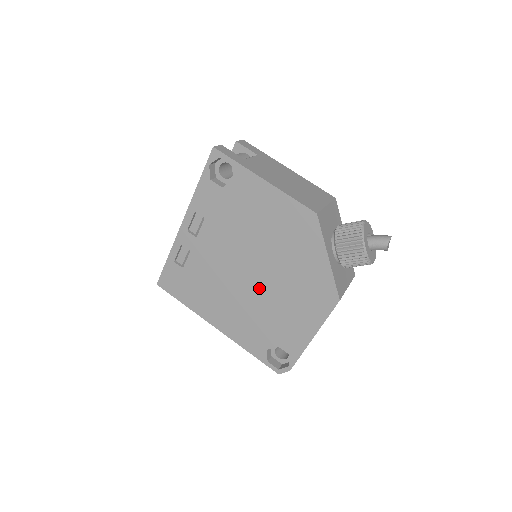
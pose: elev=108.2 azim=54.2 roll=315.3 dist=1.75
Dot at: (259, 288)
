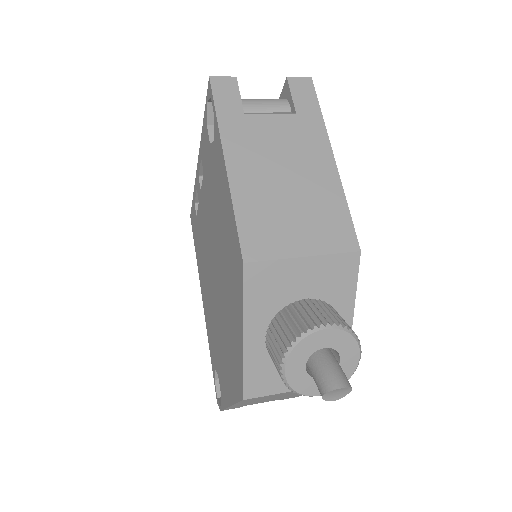
Dot at: (216, 299)
